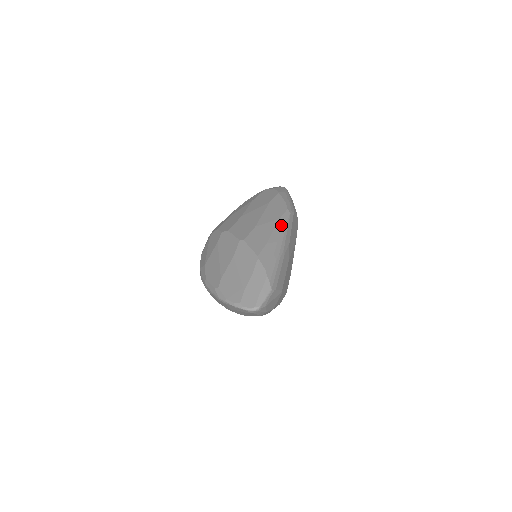
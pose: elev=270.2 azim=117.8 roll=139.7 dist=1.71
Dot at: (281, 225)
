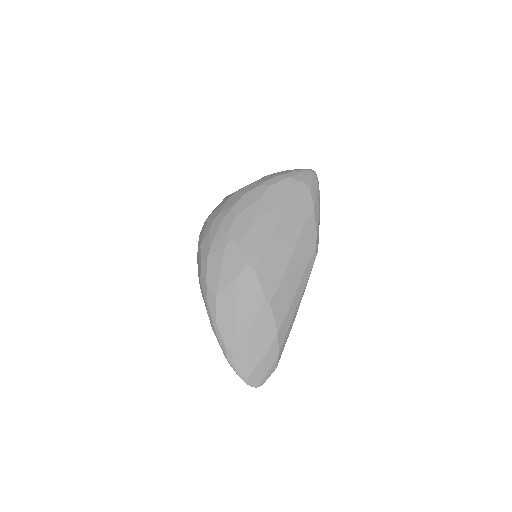
Dot at: (305, 279)
